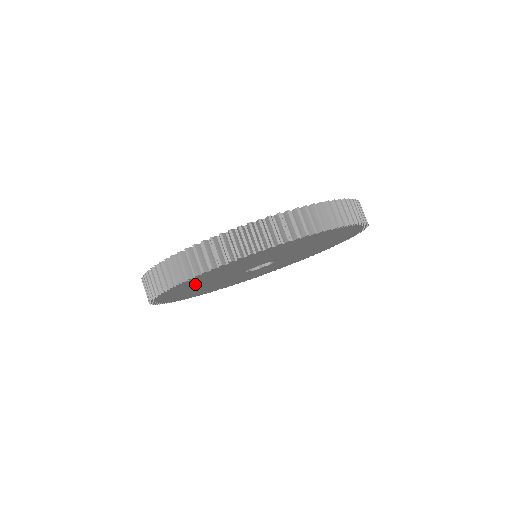
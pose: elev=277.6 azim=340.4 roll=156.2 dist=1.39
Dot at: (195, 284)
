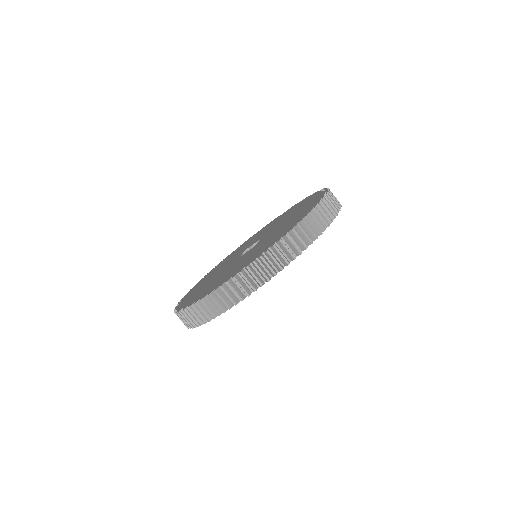
Dot at: occluded
